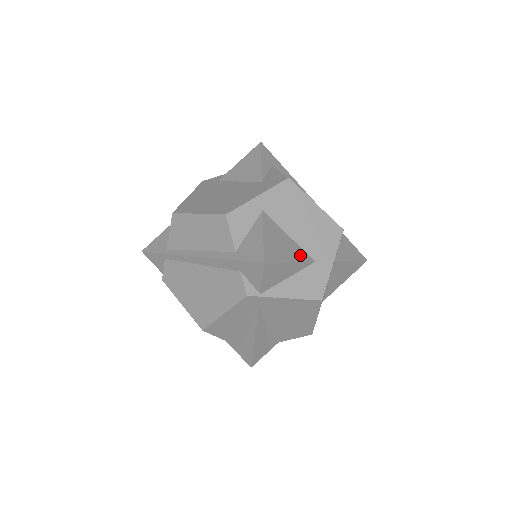
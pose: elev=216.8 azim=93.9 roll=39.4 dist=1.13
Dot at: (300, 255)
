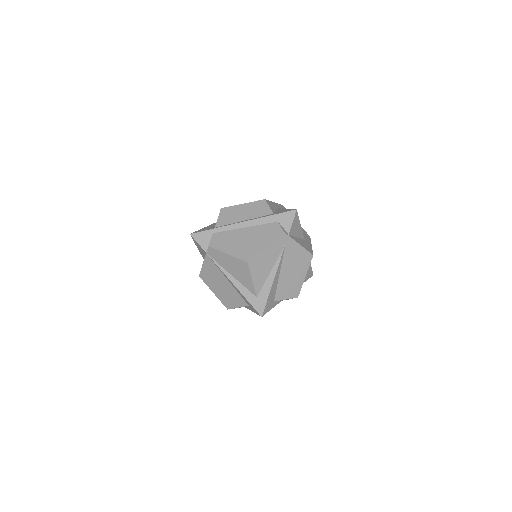
Dot at: occluded
